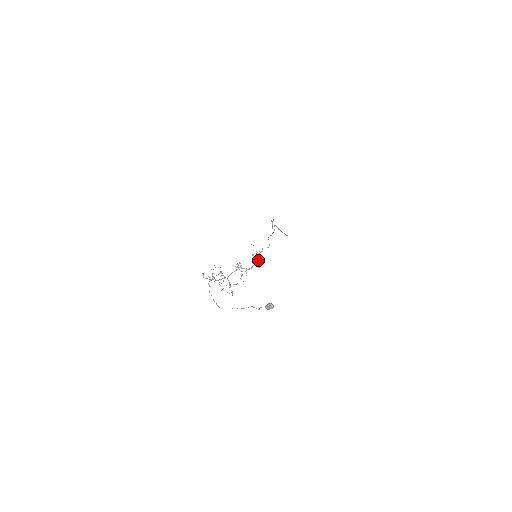
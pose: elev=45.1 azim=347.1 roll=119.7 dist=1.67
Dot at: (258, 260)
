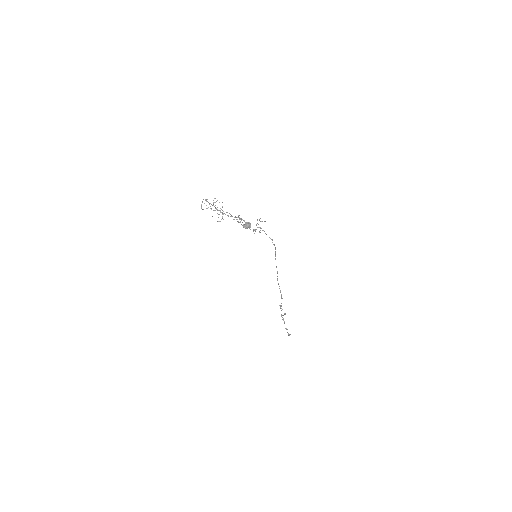
Dot at: occluded
